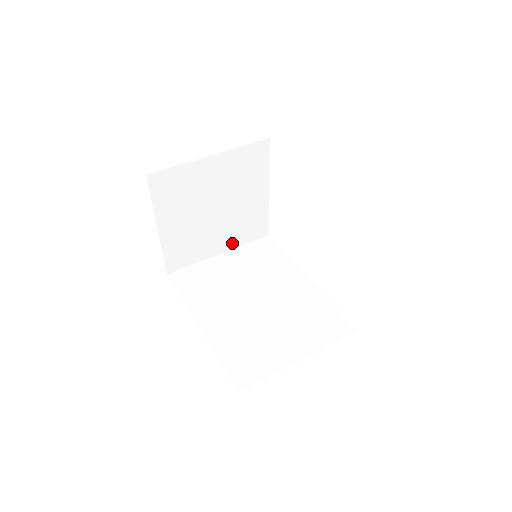
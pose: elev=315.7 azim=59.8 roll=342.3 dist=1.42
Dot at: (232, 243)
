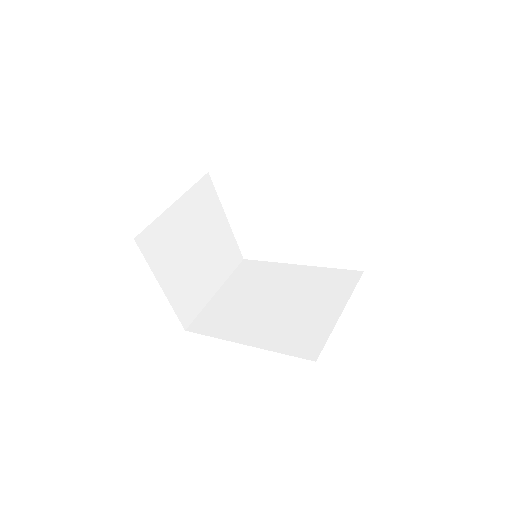
Dot at: (221, 278)
